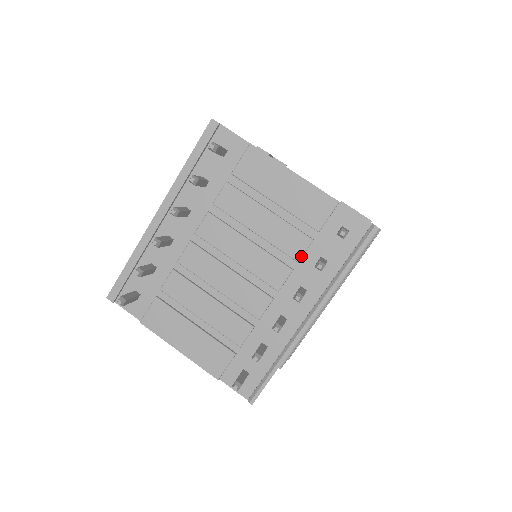
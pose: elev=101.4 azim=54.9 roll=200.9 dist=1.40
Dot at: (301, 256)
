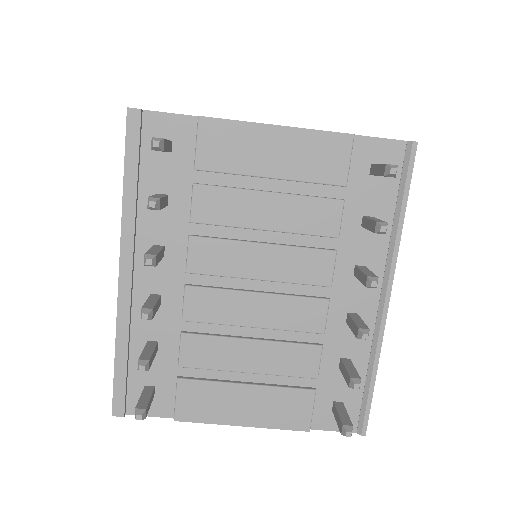
Dot at: (339, 228)
